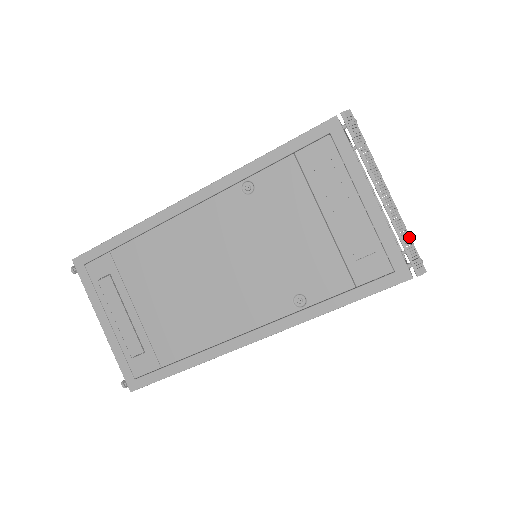
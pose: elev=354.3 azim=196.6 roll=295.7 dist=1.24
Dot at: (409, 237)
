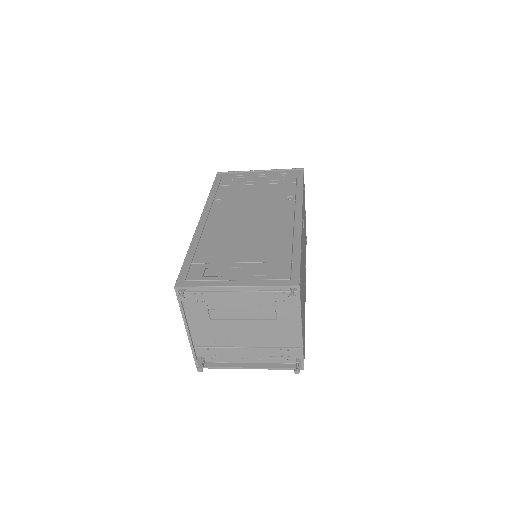
Dot at: (285, 170)
